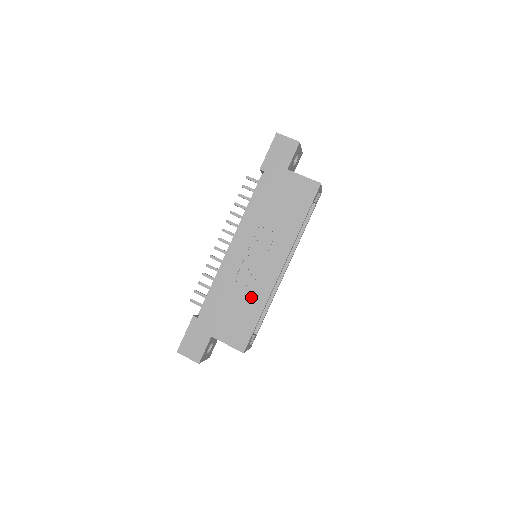
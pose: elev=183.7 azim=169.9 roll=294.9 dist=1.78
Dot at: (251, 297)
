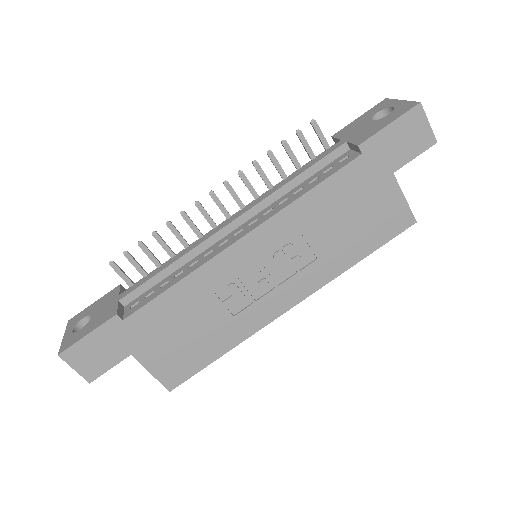
Dot at: (225, 326)
